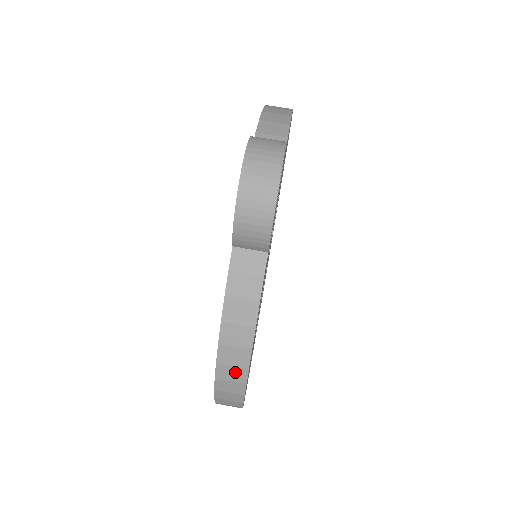
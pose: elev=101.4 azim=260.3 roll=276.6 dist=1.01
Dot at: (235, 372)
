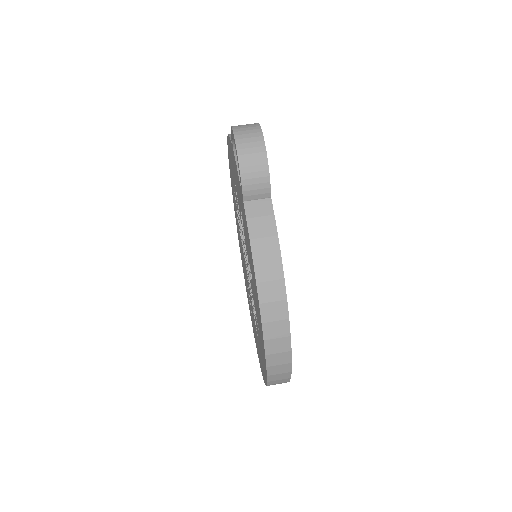
Dot at: (277, 308)
